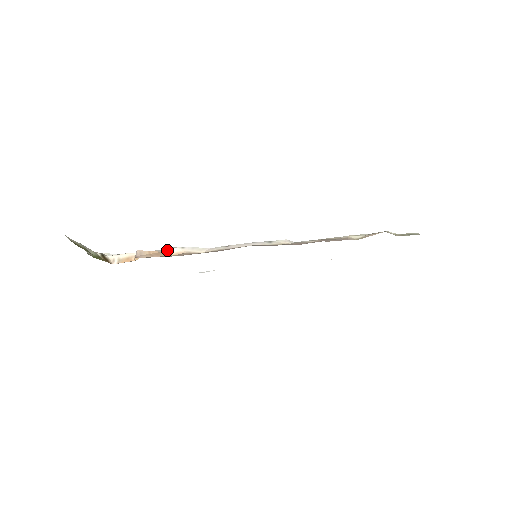
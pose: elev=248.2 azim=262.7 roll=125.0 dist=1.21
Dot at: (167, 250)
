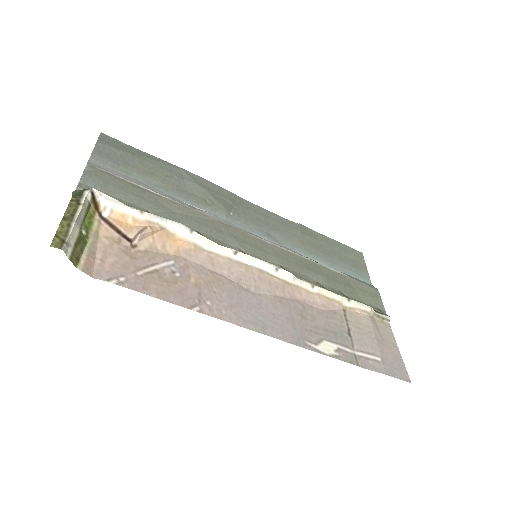
Dot at: (173, 228)
